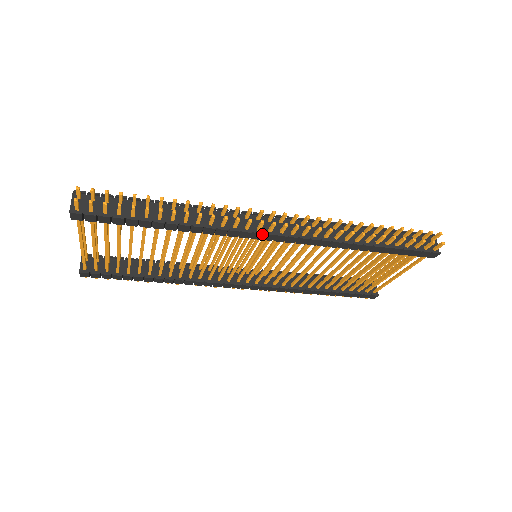
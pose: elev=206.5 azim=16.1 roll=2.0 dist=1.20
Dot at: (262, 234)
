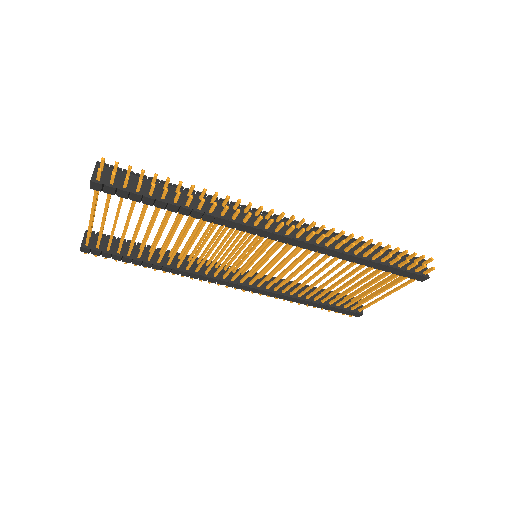
Dot at: (269, 232)
